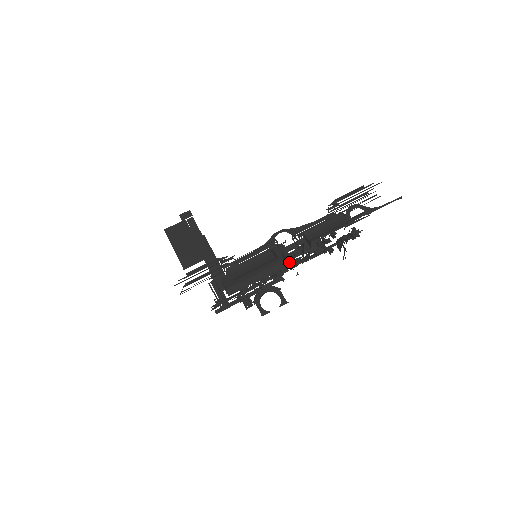
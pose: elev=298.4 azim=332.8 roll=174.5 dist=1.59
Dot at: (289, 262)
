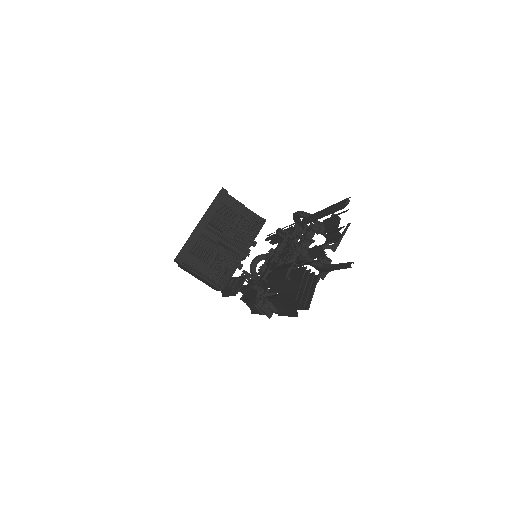
Dot at: (275, 312)
